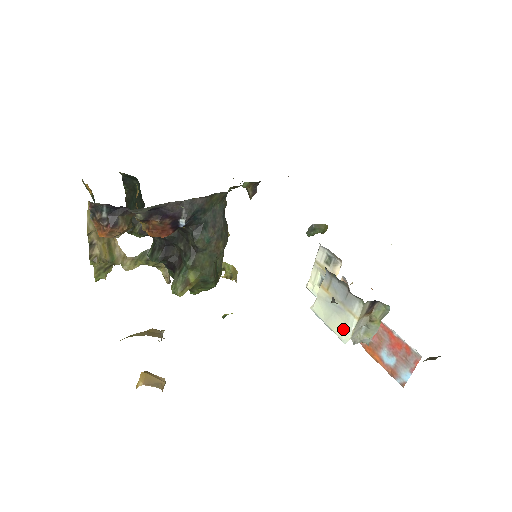
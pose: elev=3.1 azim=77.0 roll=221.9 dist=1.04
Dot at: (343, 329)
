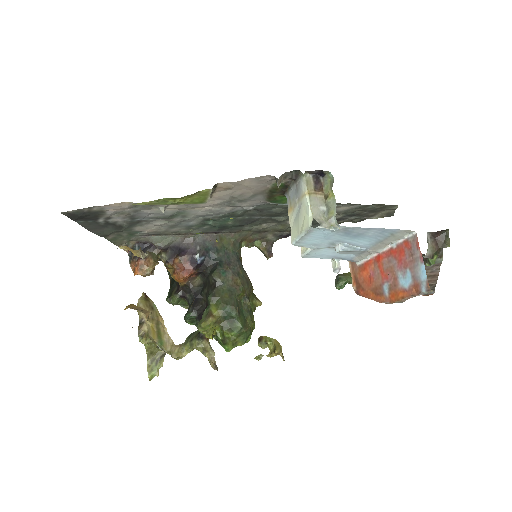
Dot at: (306, 218)
